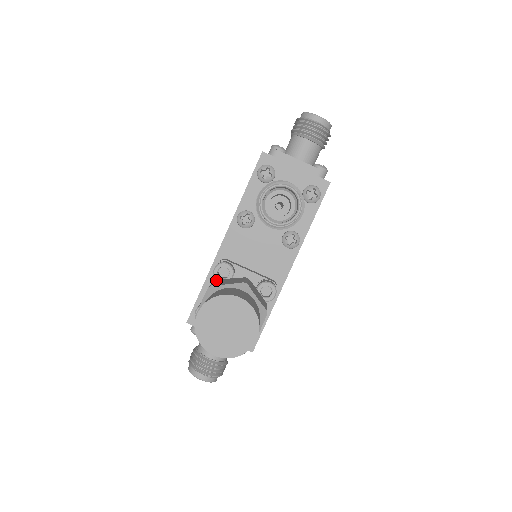
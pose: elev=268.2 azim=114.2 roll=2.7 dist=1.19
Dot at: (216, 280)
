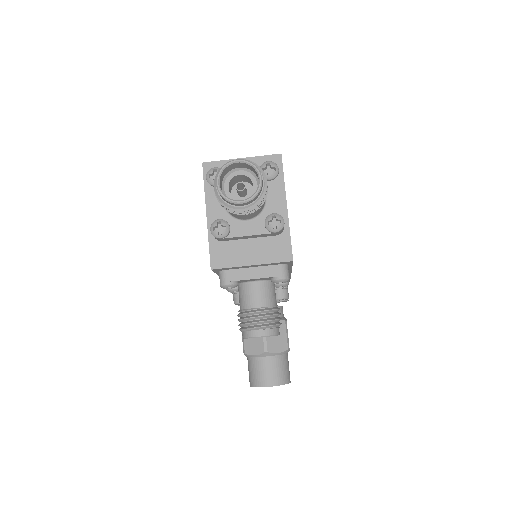
Dot at: occluded
